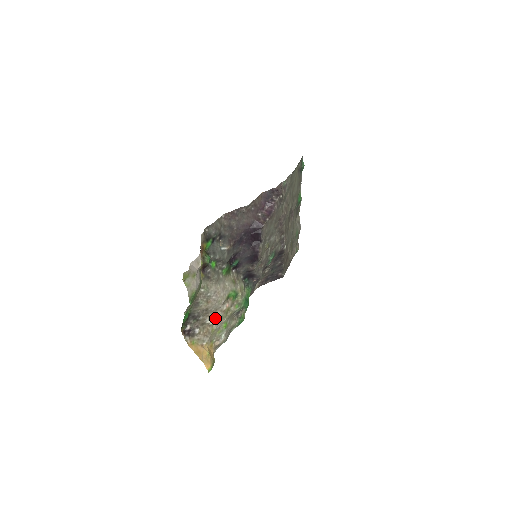
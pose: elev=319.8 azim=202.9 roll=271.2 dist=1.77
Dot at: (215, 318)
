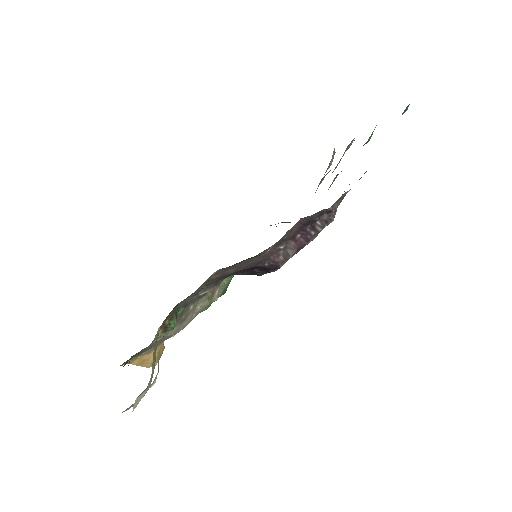
Dot at: occluded
